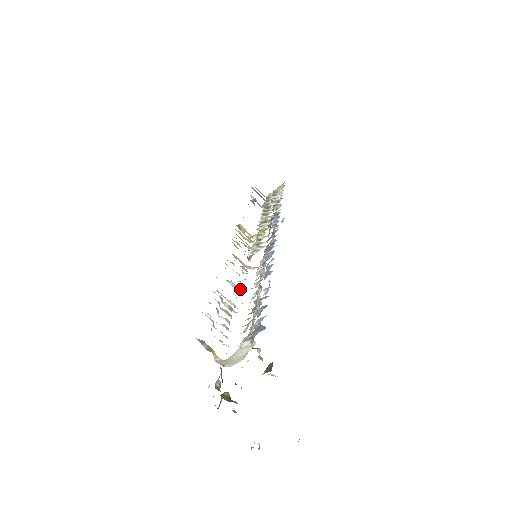
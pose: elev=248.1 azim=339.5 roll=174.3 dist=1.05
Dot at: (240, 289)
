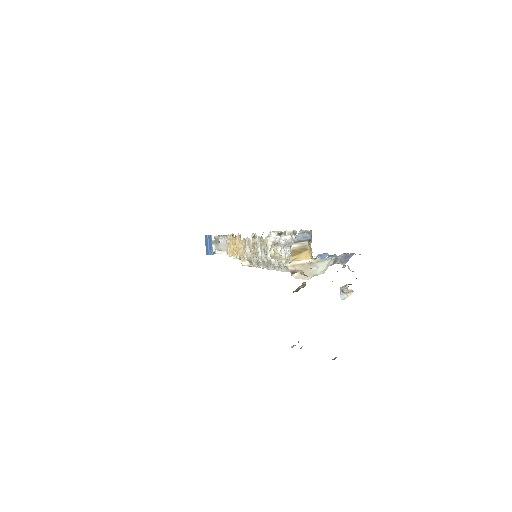
Dot at: occluded
